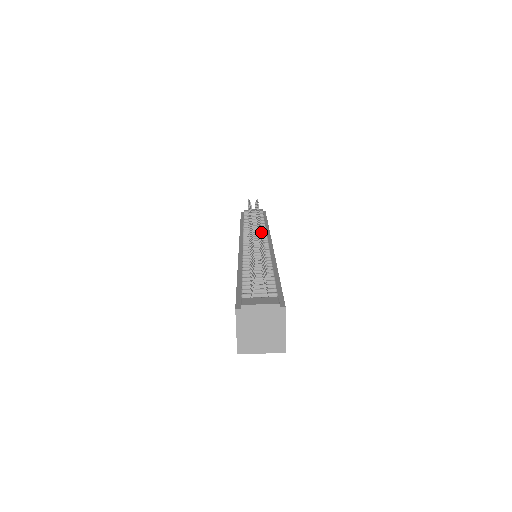
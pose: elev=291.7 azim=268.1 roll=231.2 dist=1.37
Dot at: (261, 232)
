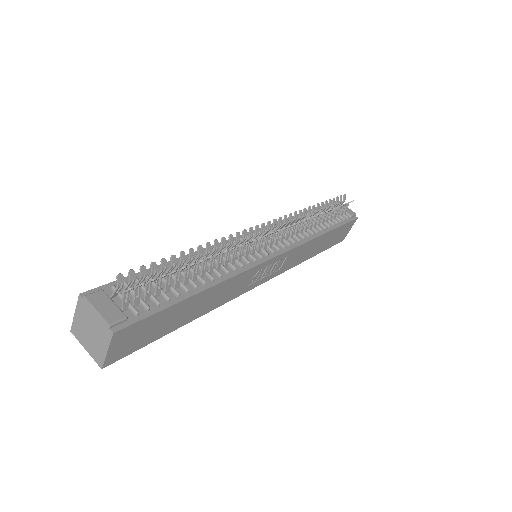
Dot at: (253, 239)
